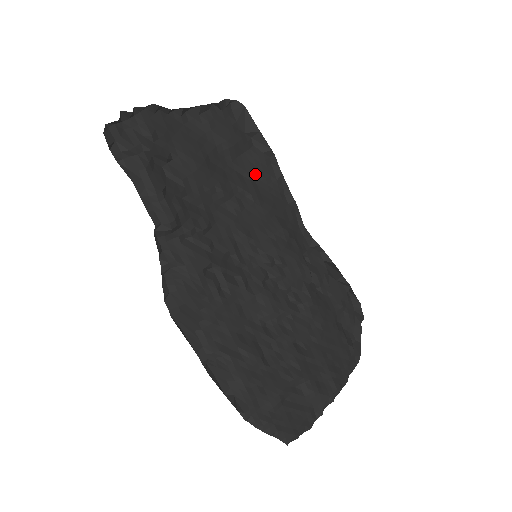
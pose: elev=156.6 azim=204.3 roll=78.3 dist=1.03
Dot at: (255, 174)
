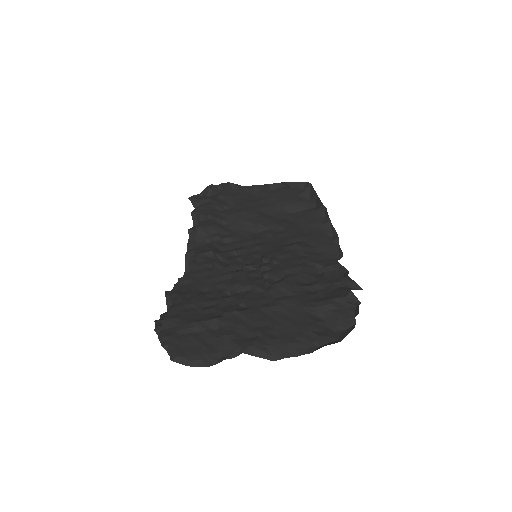
Dot at: (304, 221)
